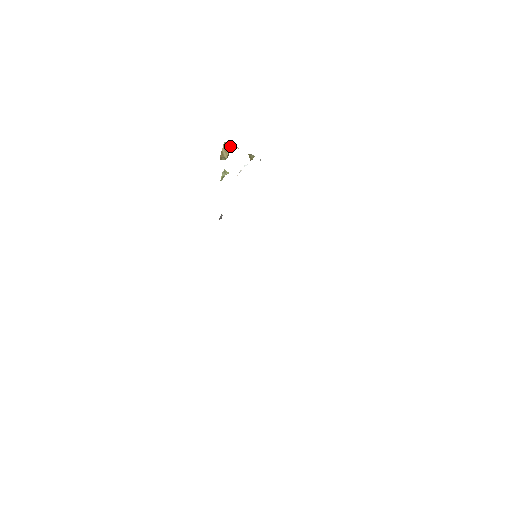
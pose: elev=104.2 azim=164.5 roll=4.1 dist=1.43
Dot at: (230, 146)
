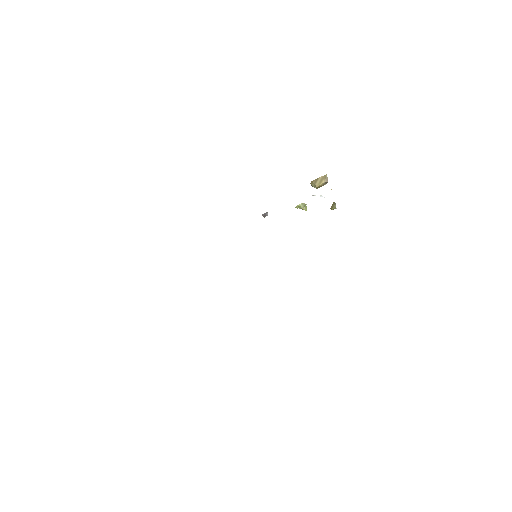
Dot at: (327, 182)
